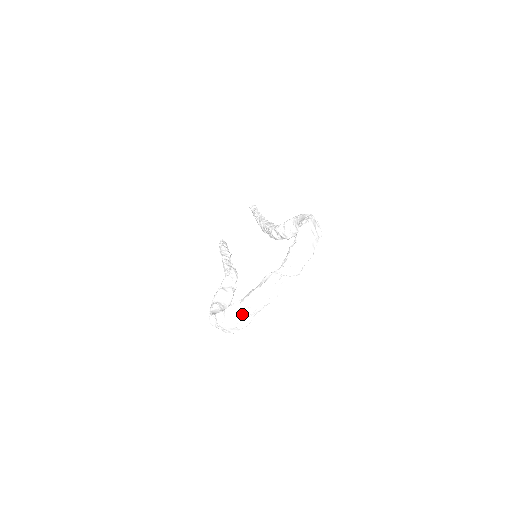
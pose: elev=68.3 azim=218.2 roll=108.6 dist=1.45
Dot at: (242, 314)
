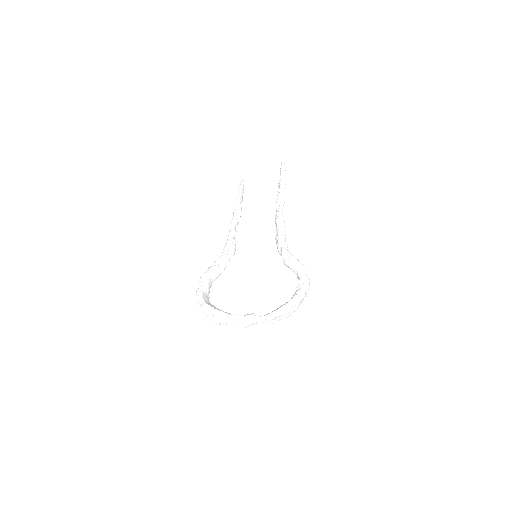
Dot at: (220, 321)
